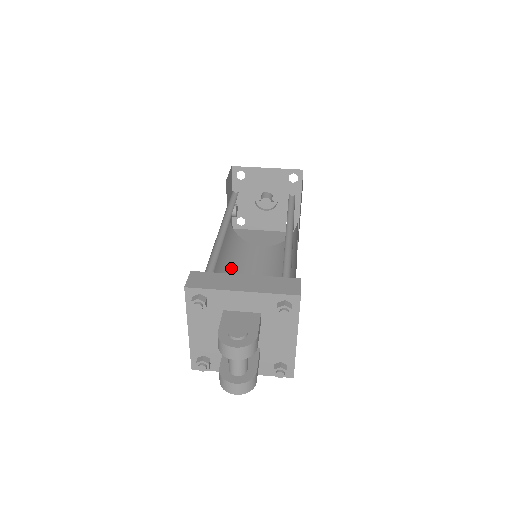
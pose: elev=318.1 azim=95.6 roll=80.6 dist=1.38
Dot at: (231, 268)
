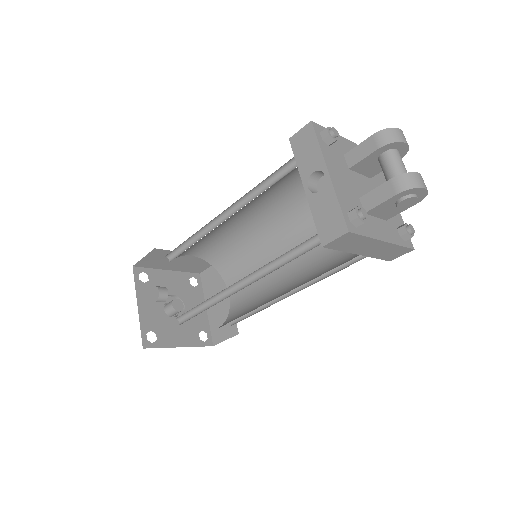
Dot at: (225, 293)
